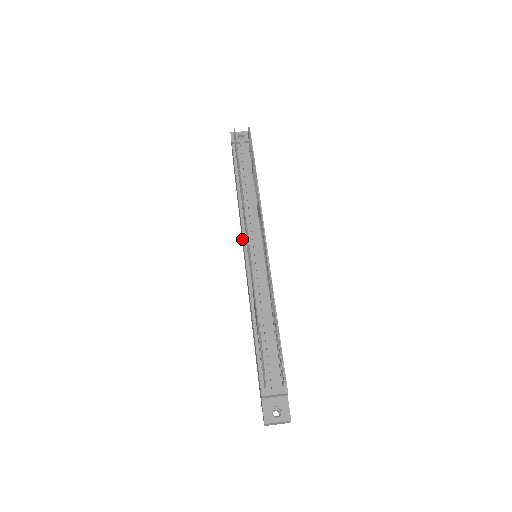
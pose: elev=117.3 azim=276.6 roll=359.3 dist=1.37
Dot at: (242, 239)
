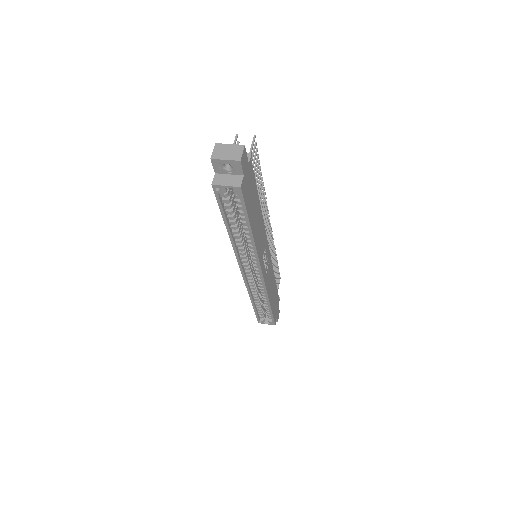
Dot at: occluded
